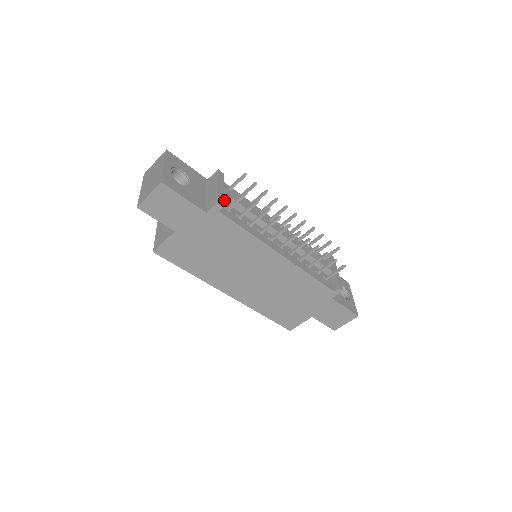
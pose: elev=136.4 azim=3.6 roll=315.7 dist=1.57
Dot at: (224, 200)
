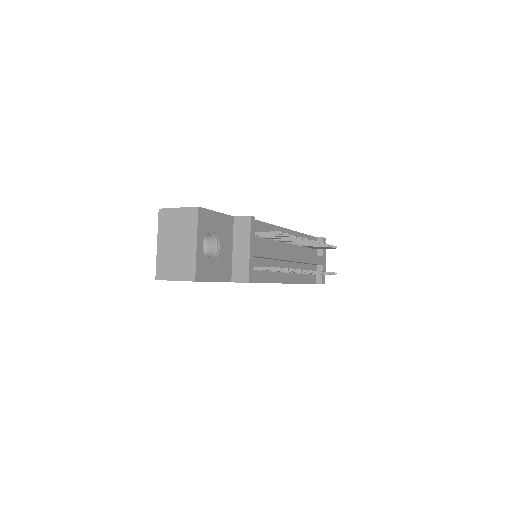
Dot at: occluded
